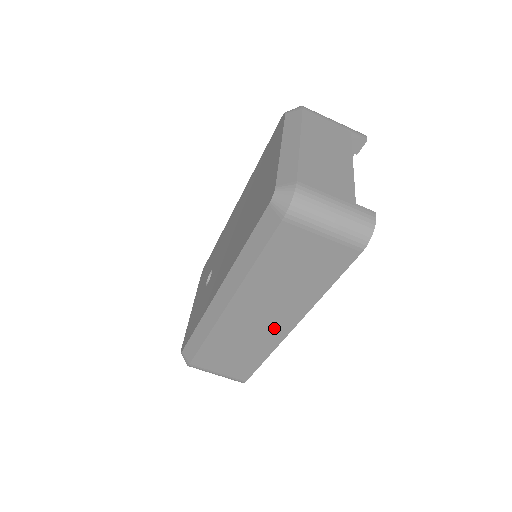
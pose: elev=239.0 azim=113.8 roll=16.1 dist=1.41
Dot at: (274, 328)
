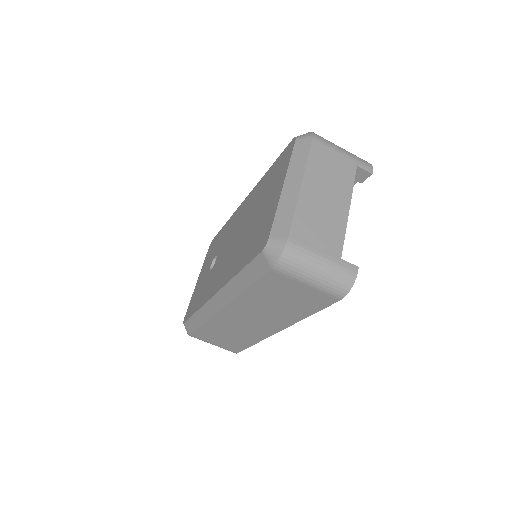
Dot at: (262, 328)
